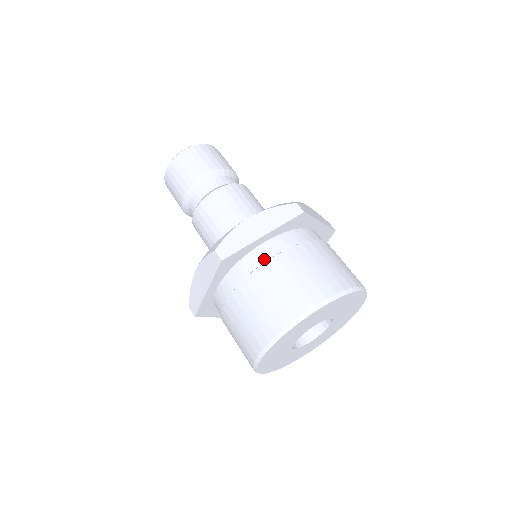
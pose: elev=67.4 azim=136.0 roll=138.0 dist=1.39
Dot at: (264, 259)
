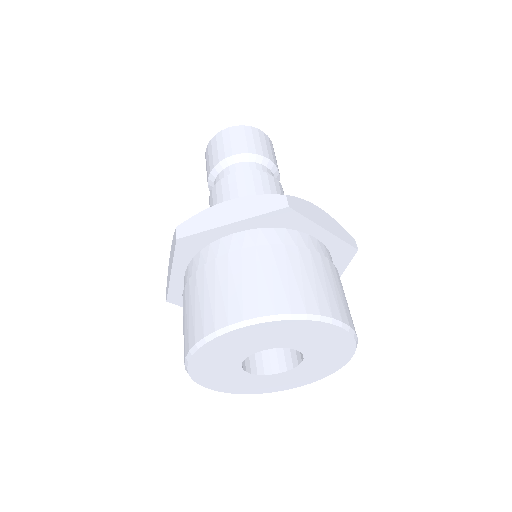
Dot at: occluded
